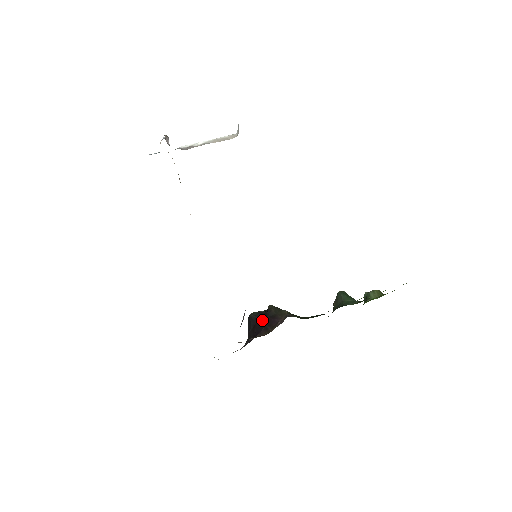
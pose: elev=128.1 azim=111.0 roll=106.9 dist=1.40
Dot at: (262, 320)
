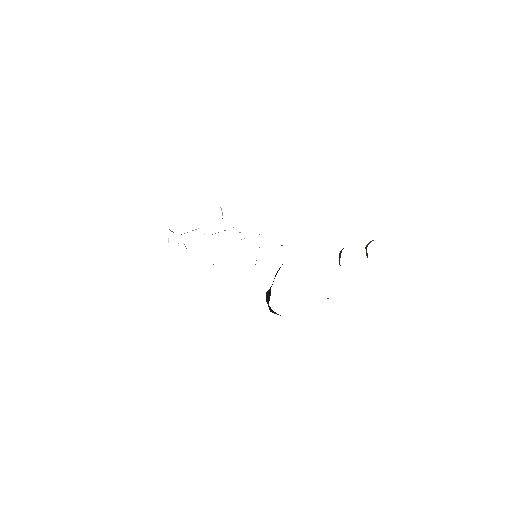
Dot at: occluded
